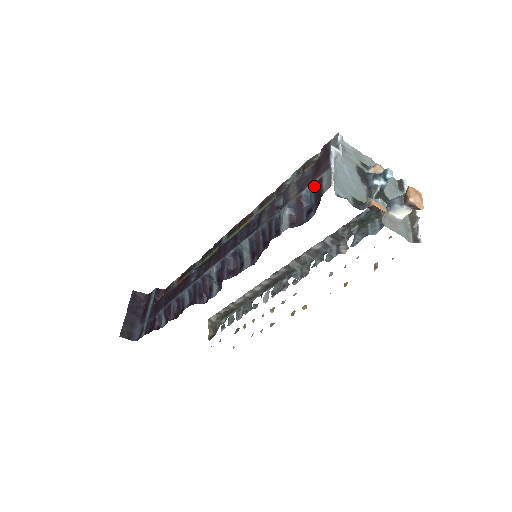
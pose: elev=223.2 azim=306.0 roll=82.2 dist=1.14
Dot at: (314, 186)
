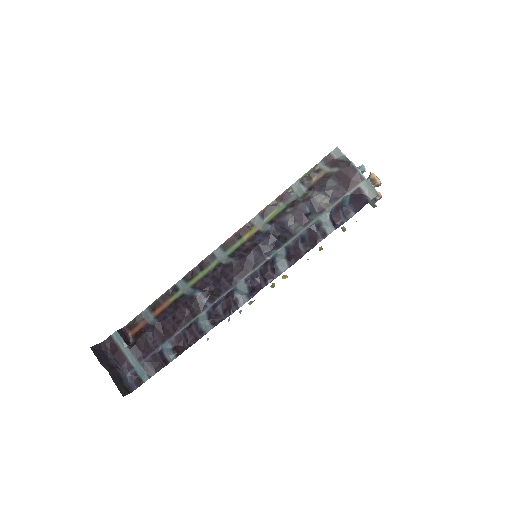
Dot at: (352, 194)
